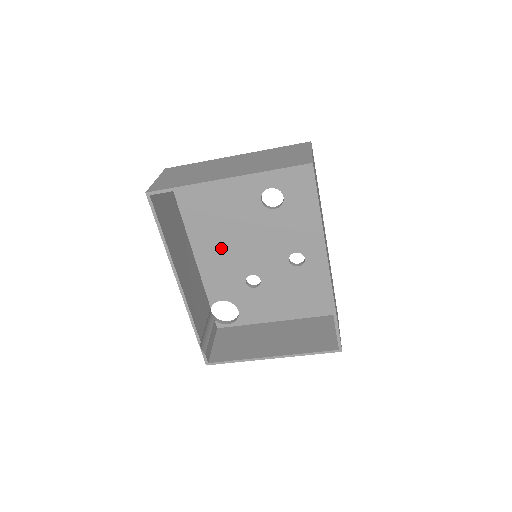
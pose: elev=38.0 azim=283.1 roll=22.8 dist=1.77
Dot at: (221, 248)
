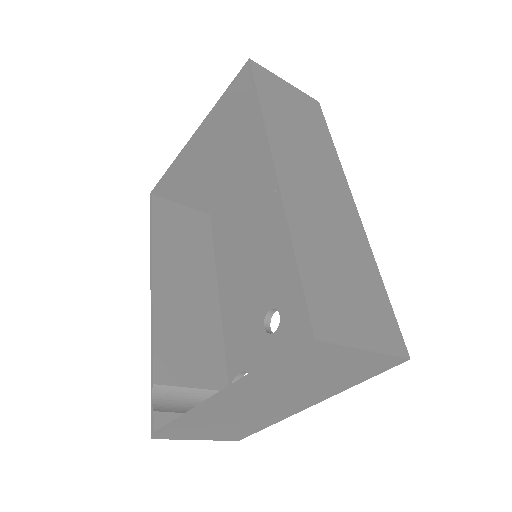
Dot at: (242, 281)
